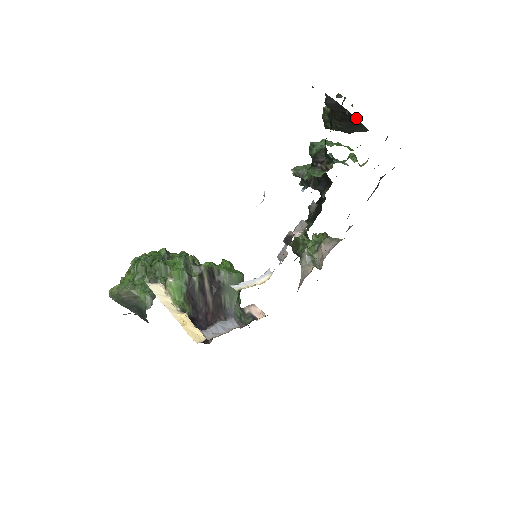
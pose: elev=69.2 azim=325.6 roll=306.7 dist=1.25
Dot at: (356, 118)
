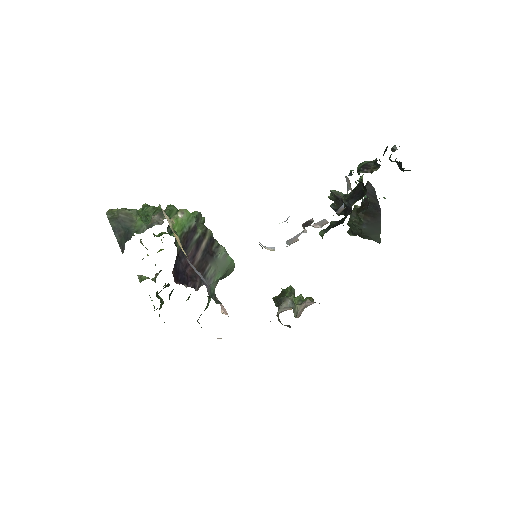
Dot at: occluded
